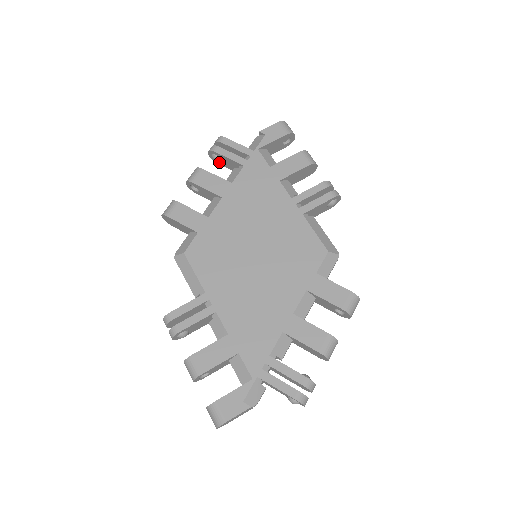
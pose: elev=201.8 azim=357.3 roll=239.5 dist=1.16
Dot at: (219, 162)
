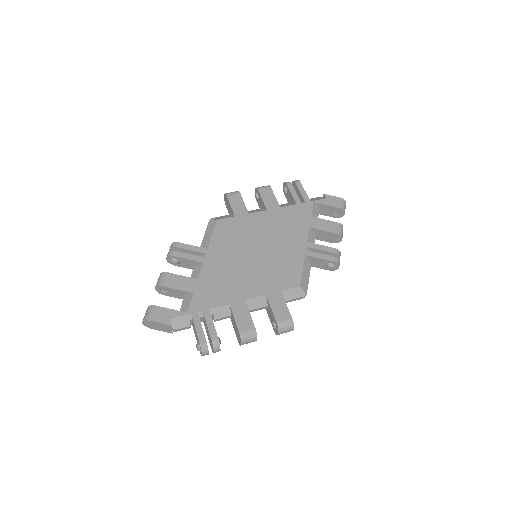
Dot at: (286, 194)
